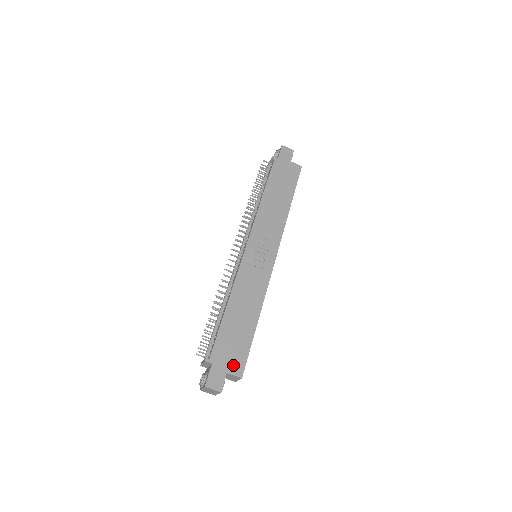
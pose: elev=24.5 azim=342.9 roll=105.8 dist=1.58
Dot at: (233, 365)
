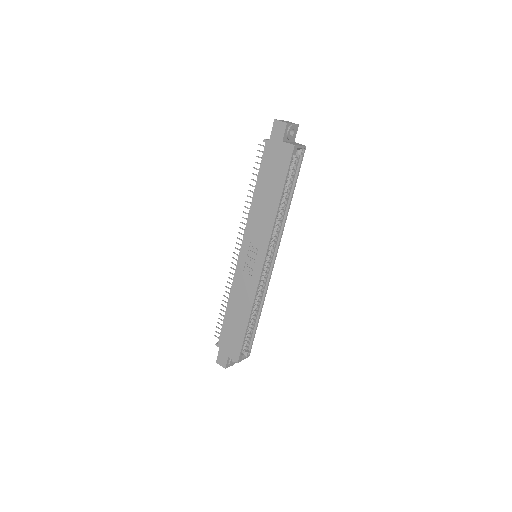
Dot at: (232, 352)
